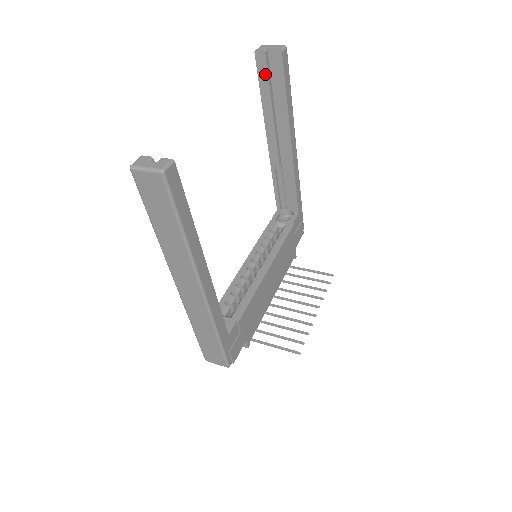
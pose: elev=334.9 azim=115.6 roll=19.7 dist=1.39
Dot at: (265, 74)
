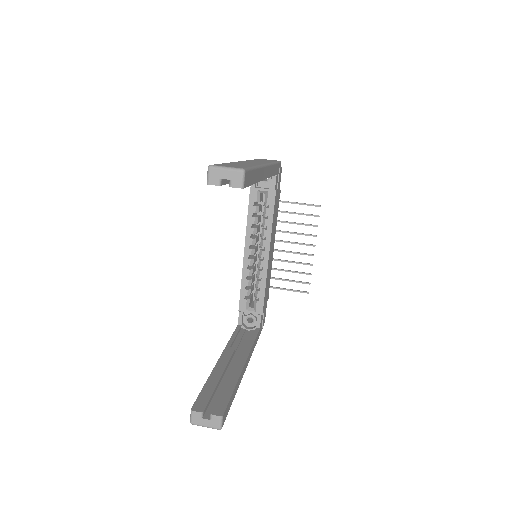
Dot at: occluded
